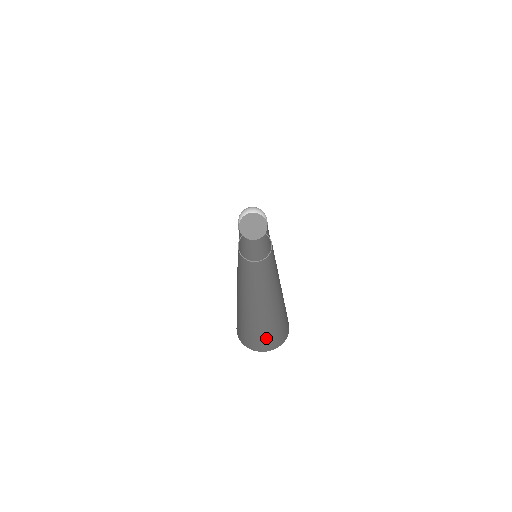
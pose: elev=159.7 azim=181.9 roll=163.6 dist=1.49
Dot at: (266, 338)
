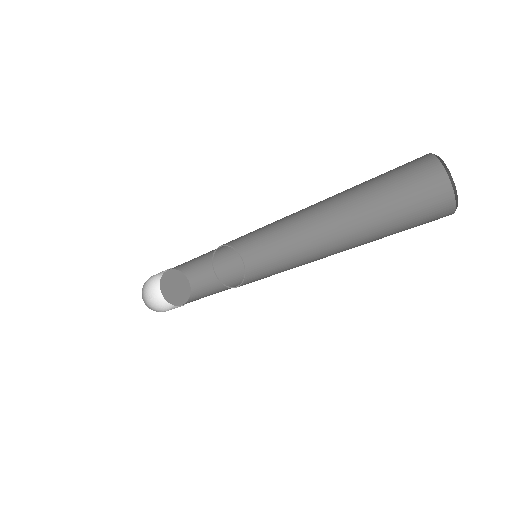
Dot at: occluded
